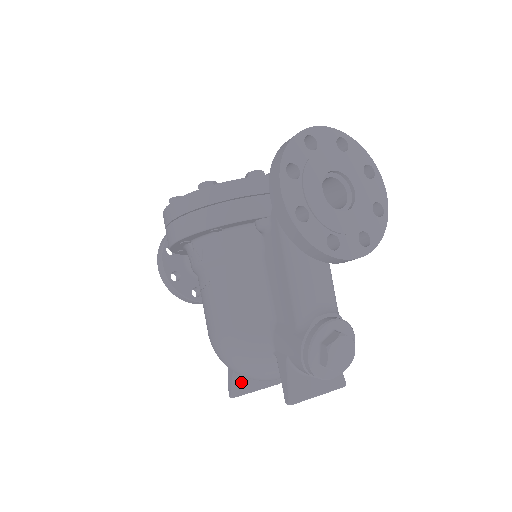
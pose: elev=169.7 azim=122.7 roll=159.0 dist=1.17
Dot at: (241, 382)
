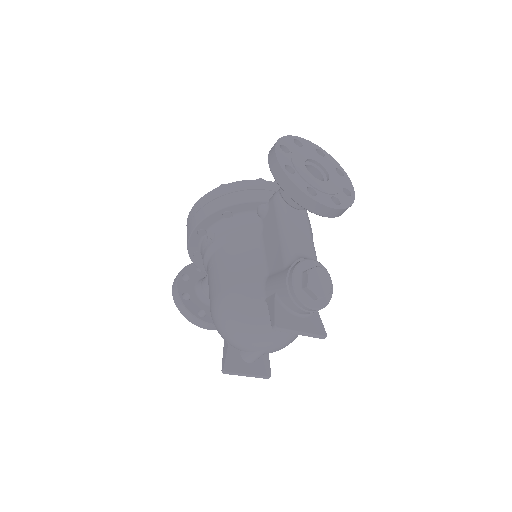
Dot at: (234, 360)
